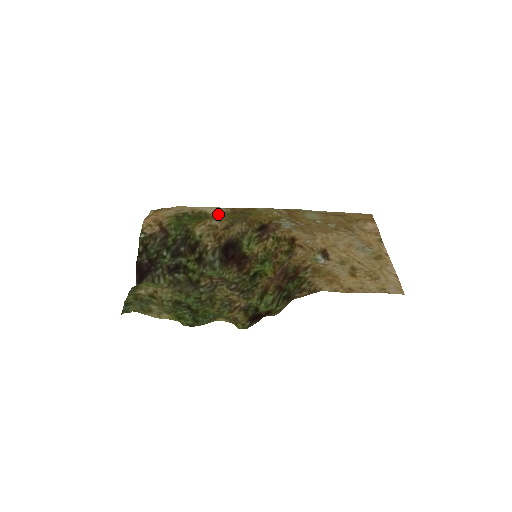
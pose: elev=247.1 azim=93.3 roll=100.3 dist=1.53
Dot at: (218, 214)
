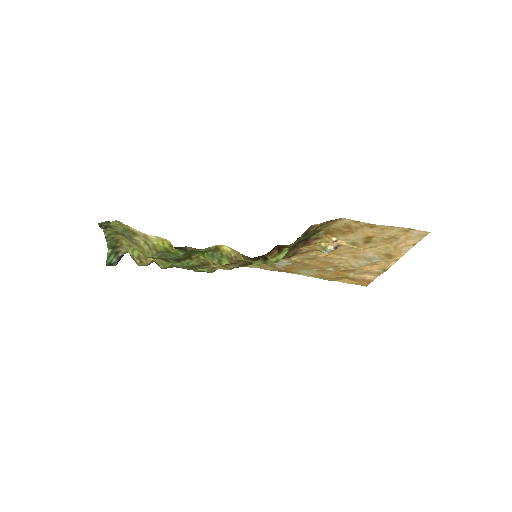
Dot at: occluded
